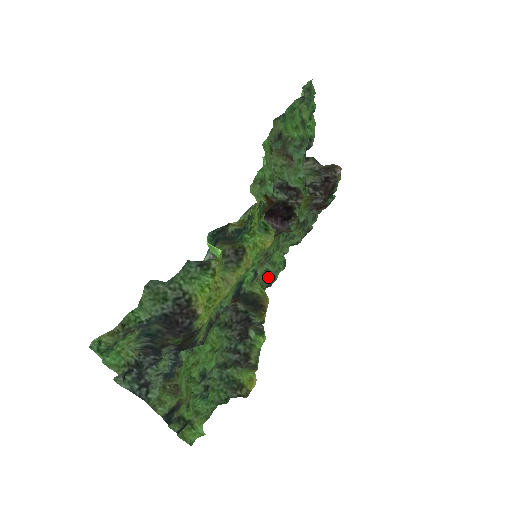
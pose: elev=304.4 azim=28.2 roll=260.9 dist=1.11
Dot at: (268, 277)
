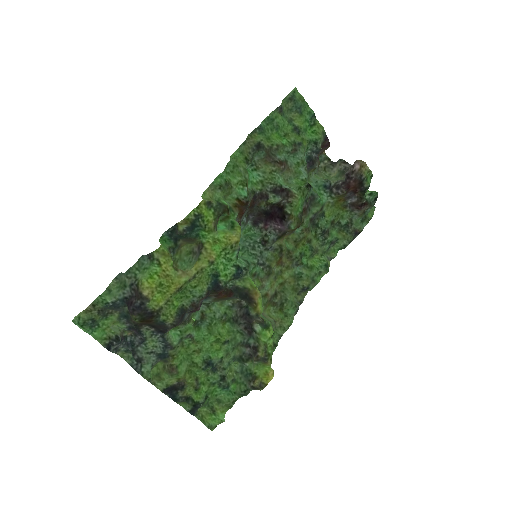
Dot at: (301, 280)
